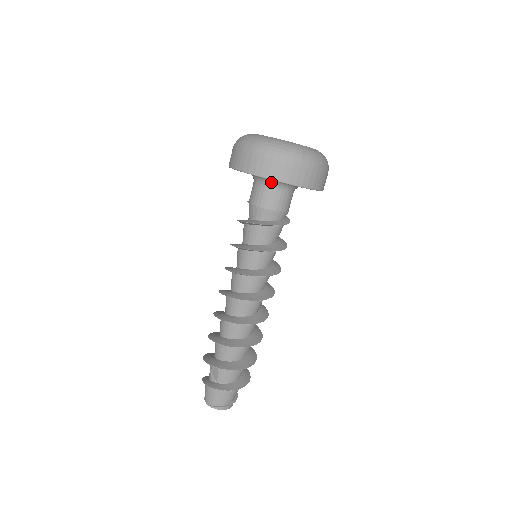
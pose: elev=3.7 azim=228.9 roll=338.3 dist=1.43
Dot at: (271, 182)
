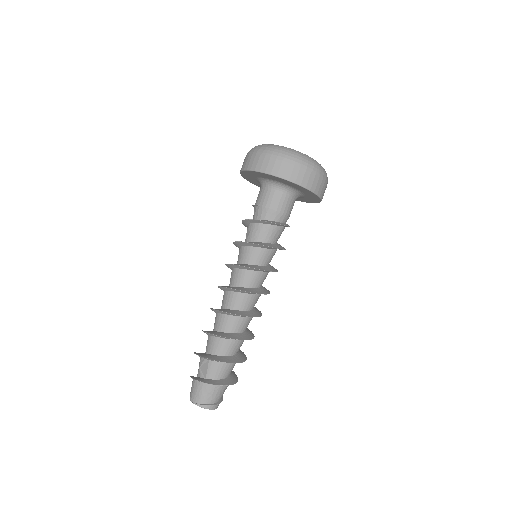
Dot at: (278, 185)
